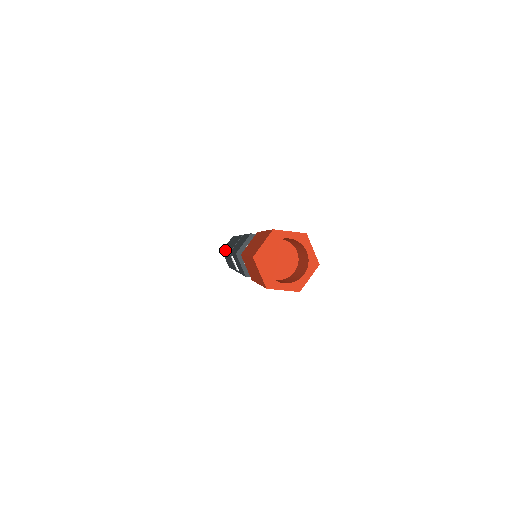
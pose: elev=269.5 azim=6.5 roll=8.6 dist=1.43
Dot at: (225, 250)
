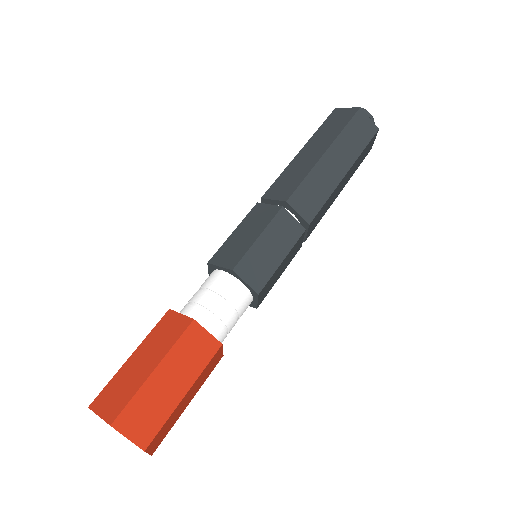
Dot at: occluded
